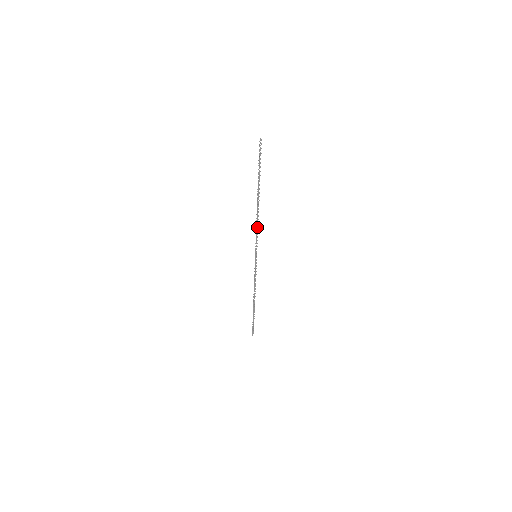
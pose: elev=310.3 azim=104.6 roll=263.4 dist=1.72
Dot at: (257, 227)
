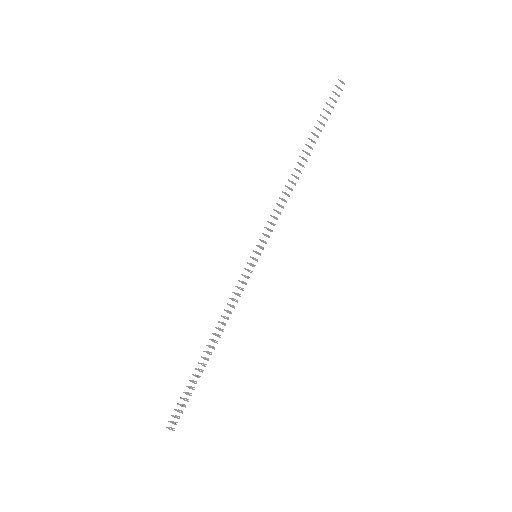
Dot at: (281, 206)
